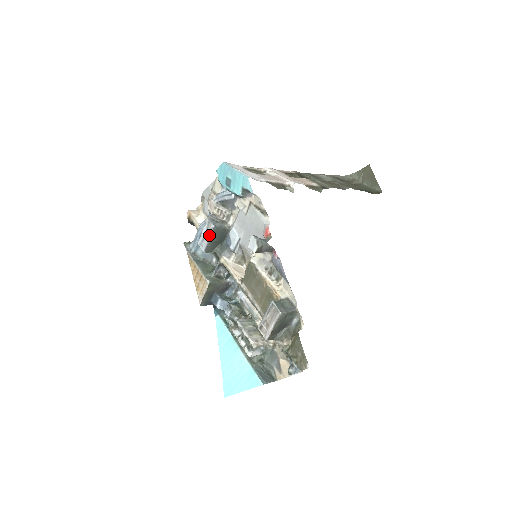
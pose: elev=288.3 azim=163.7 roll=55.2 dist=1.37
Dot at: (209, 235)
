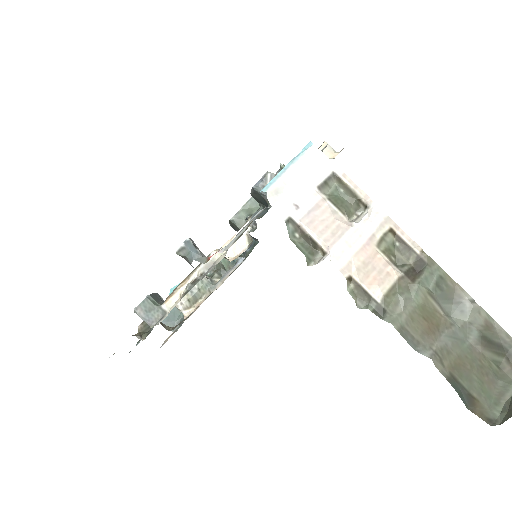
Dot at: occluded
